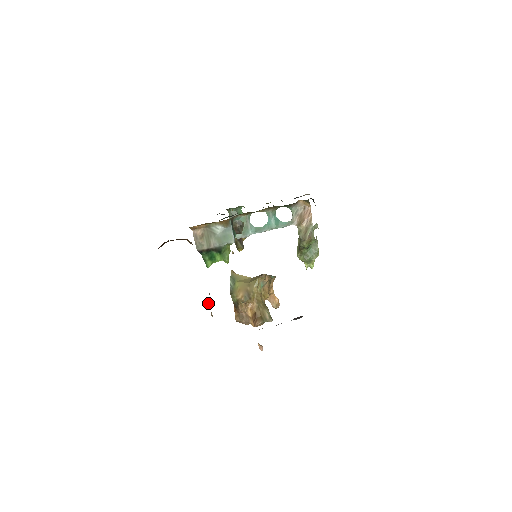
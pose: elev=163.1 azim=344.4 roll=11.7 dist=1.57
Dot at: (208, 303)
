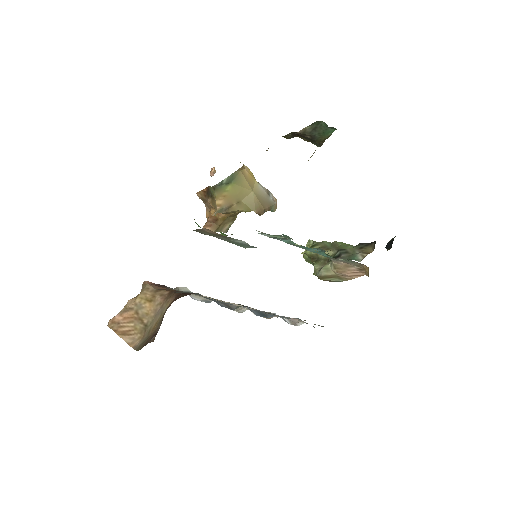
Dot at: (137, 319)
